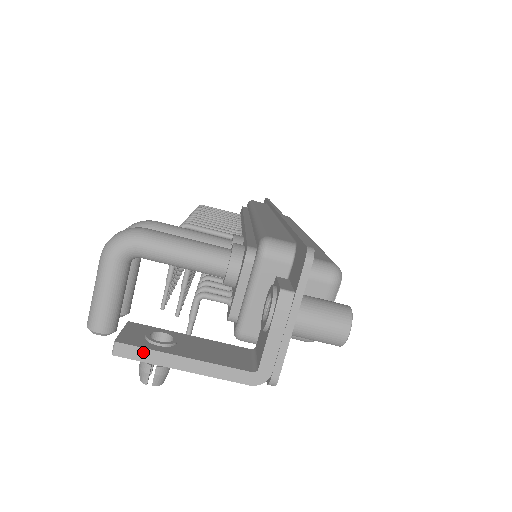
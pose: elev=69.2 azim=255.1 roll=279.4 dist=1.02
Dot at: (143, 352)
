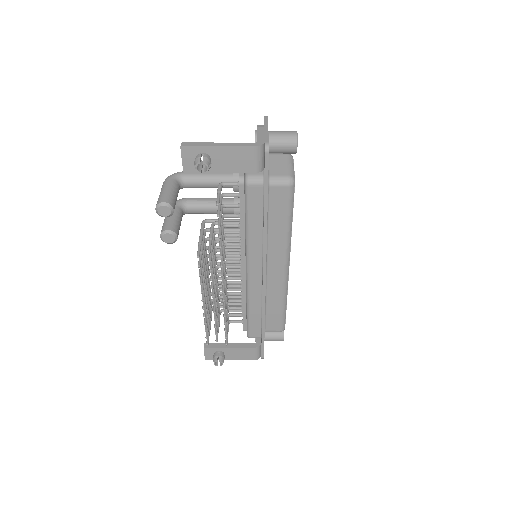
Dot at: (196, 144)
